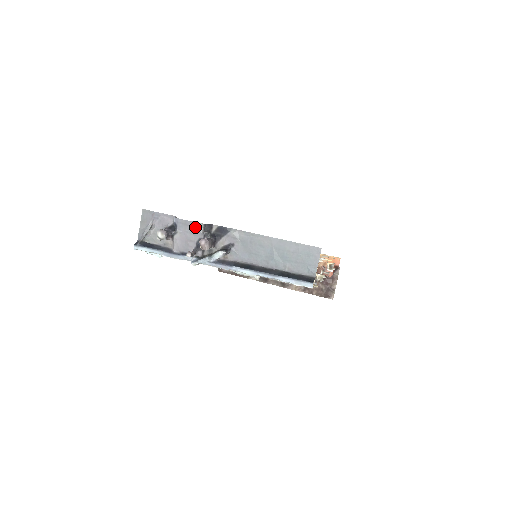
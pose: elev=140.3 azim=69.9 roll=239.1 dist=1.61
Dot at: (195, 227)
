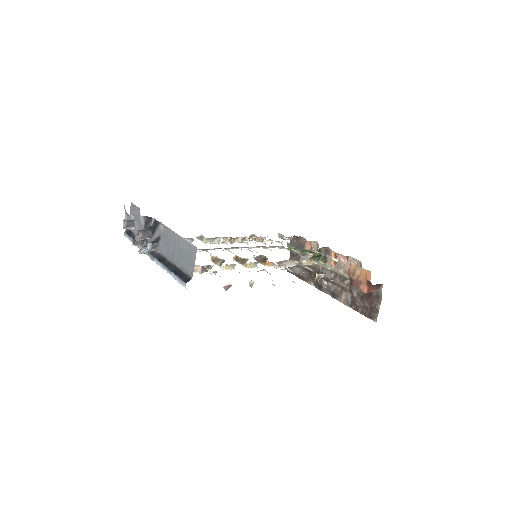
Dot at: (139, 219)
